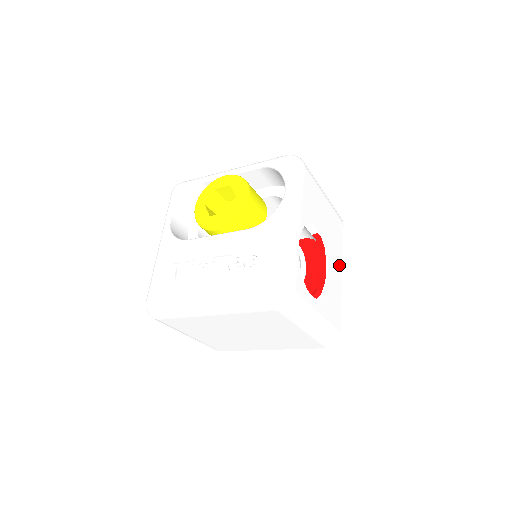
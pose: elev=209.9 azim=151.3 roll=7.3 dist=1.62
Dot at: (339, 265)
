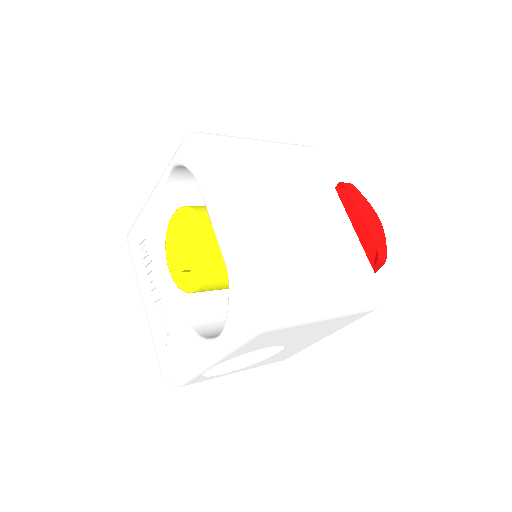
Dot at: (322, 336)
